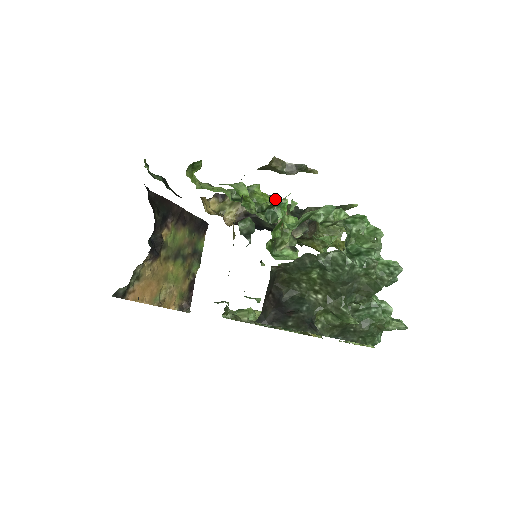
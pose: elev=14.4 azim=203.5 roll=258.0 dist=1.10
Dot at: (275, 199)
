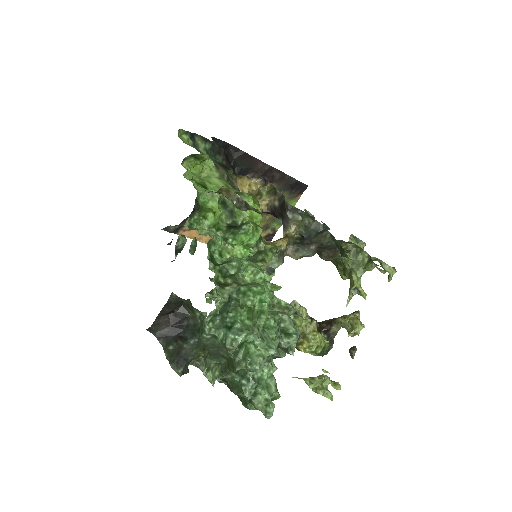
Dot at: (293, 209)
